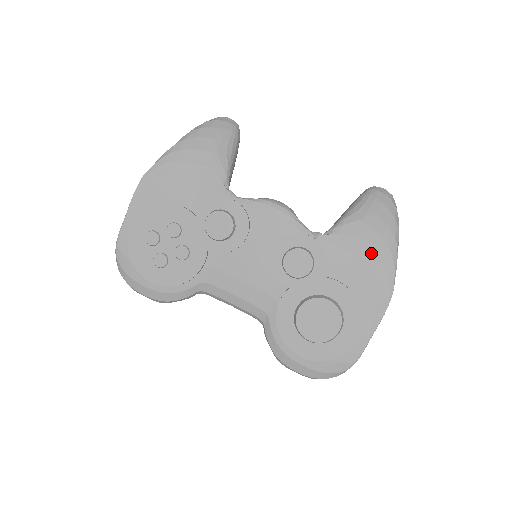
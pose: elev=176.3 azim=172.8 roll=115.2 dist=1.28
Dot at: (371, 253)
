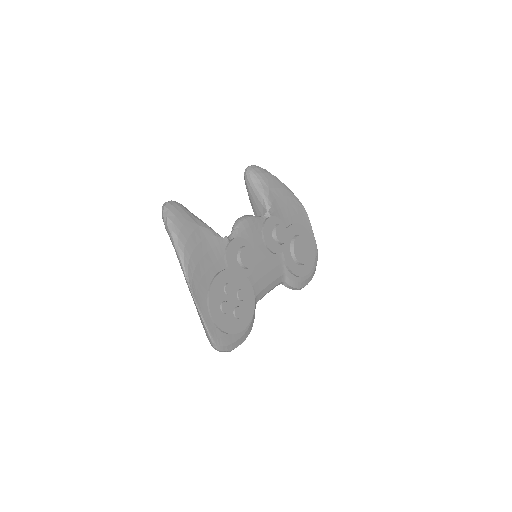
Dot at: (286, 199)
